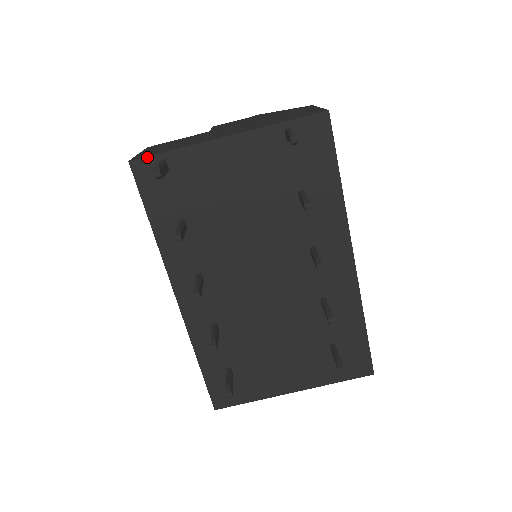
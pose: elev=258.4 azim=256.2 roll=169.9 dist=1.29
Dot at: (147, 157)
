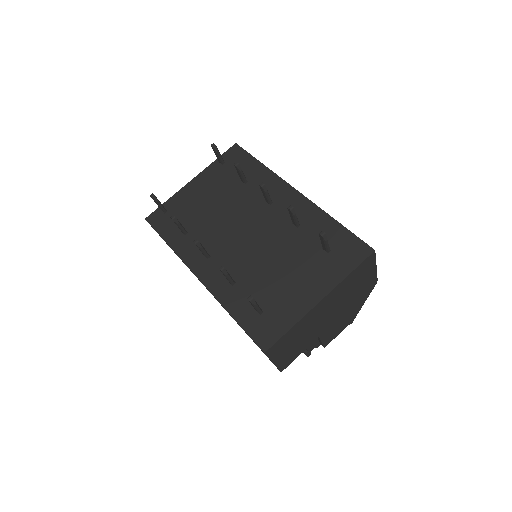
Dot at: (154, 212)
